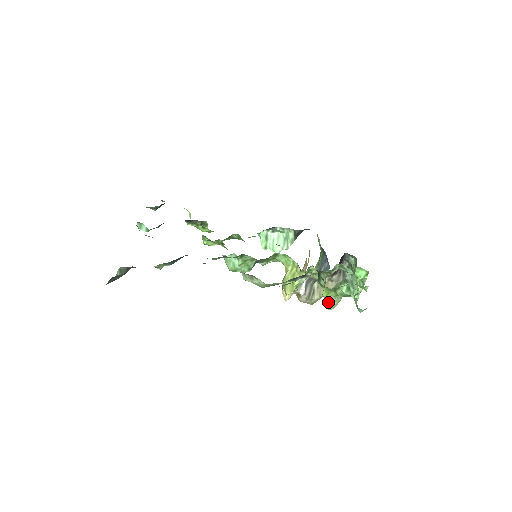
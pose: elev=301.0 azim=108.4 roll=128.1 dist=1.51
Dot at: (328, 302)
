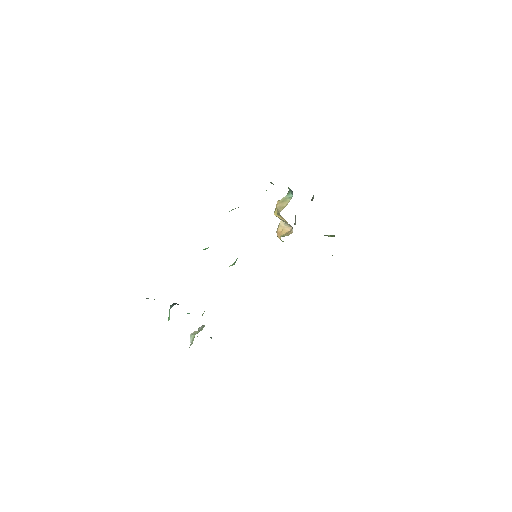
Dot at: occluded
